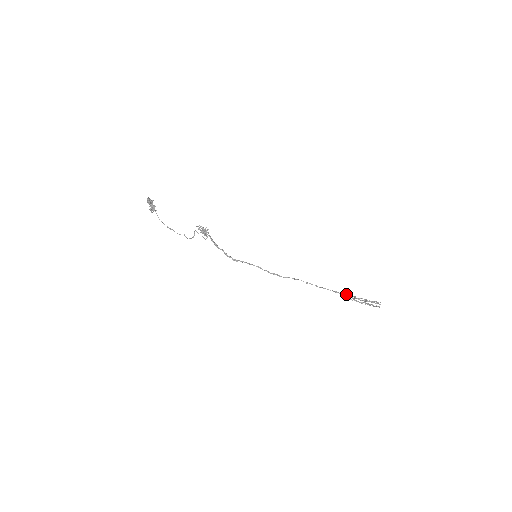
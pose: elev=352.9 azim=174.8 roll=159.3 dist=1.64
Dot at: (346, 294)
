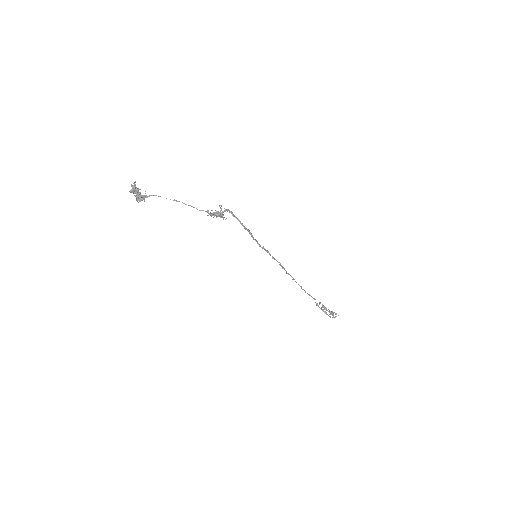
Dot at: (319, 303)
